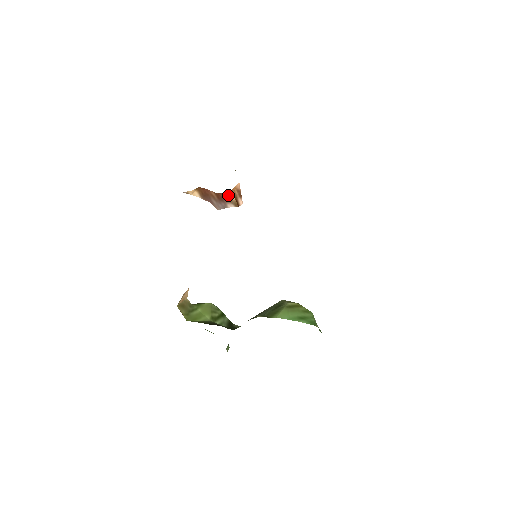
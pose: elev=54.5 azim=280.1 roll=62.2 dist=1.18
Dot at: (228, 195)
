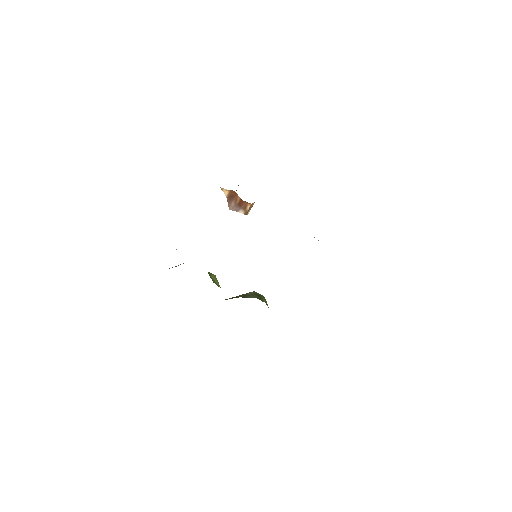
Dot at: (247, 205)
